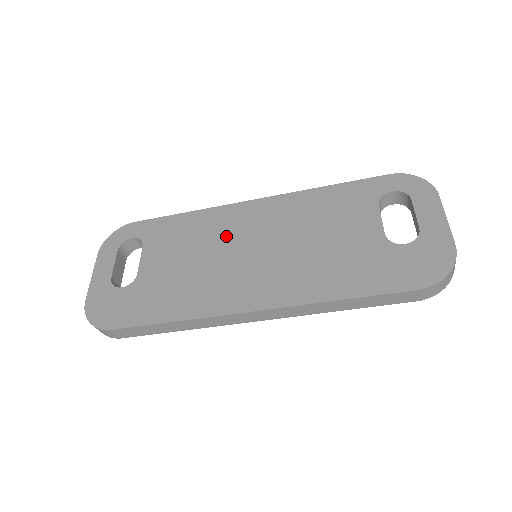
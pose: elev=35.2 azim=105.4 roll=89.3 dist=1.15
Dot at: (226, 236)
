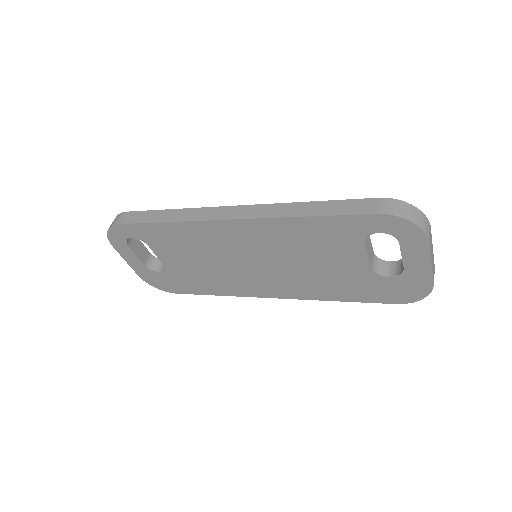
Dot at: (221, 249)
